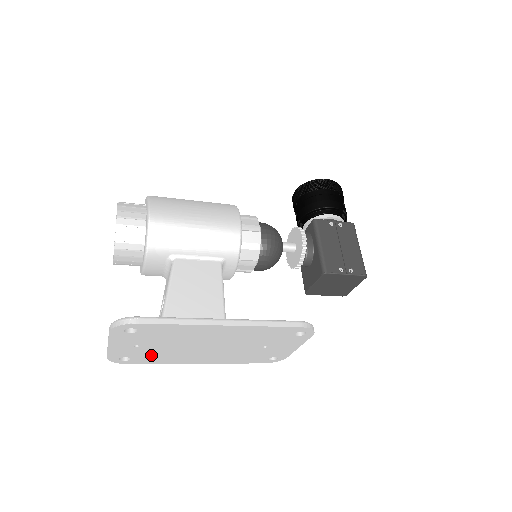
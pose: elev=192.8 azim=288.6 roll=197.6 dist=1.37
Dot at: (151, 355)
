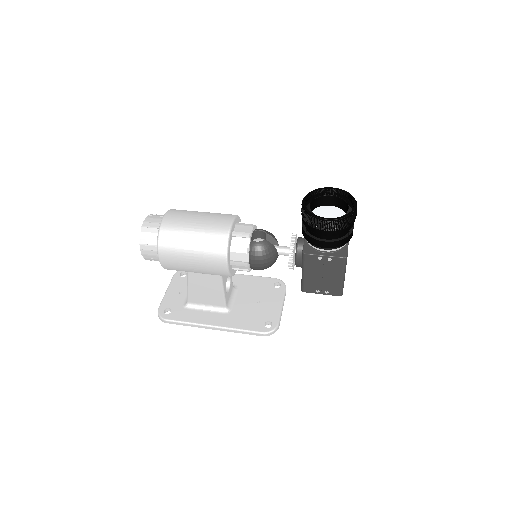
Dot at: occluded
